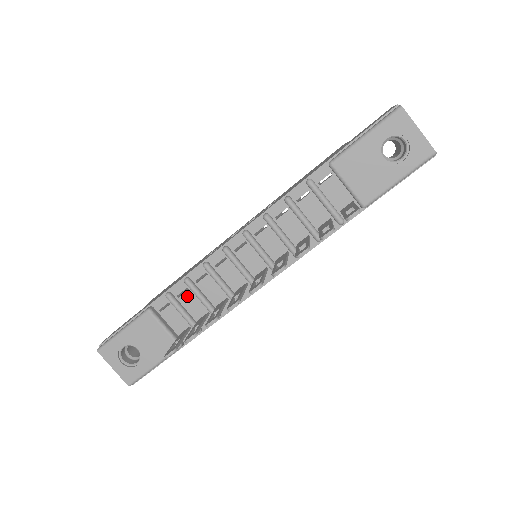
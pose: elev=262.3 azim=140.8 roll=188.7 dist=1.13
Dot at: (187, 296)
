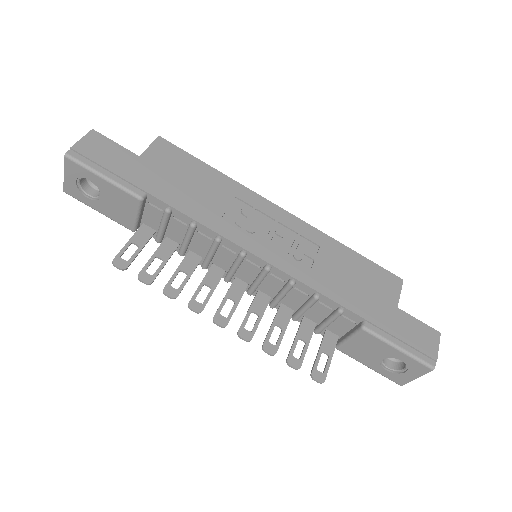
Dot at: (180, 225)
